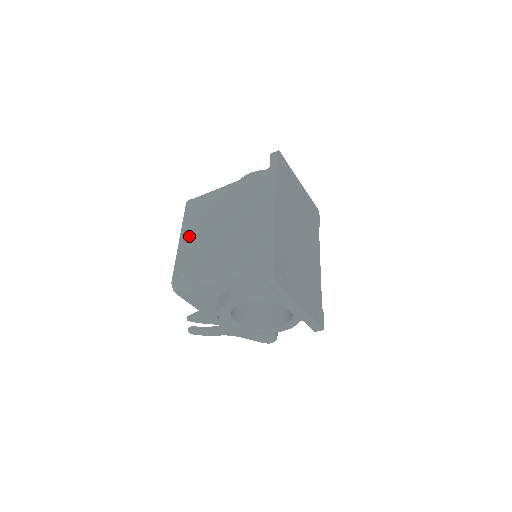
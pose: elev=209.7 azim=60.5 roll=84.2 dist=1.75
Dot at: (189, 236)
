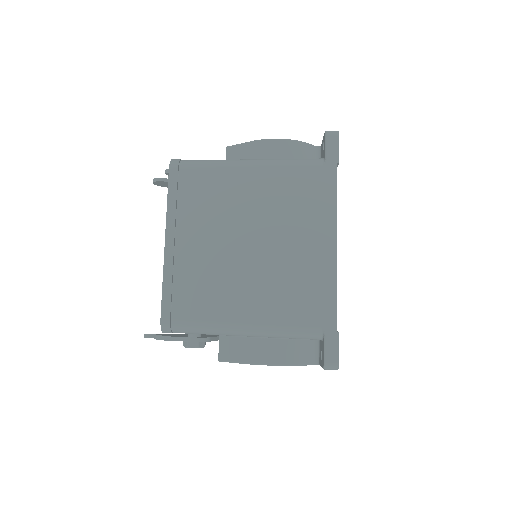
Dot at: (184, 242)
